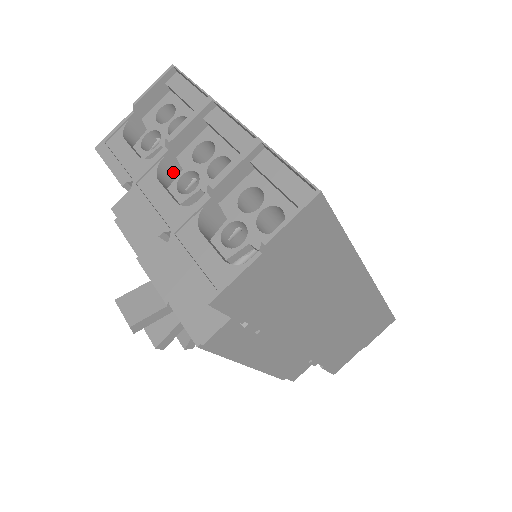
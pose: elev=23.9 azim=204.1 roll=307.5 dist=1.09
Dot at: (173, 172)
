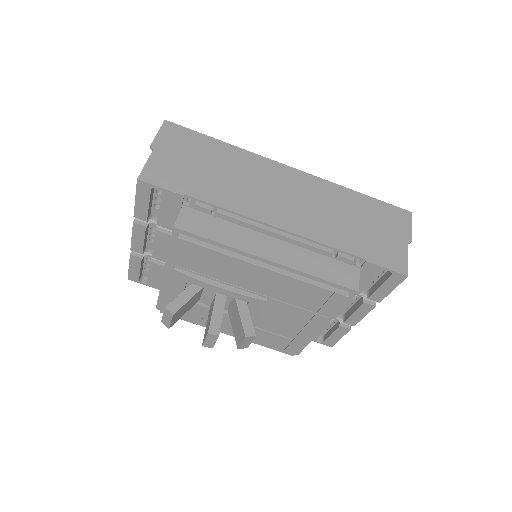
Dot at: occluded
